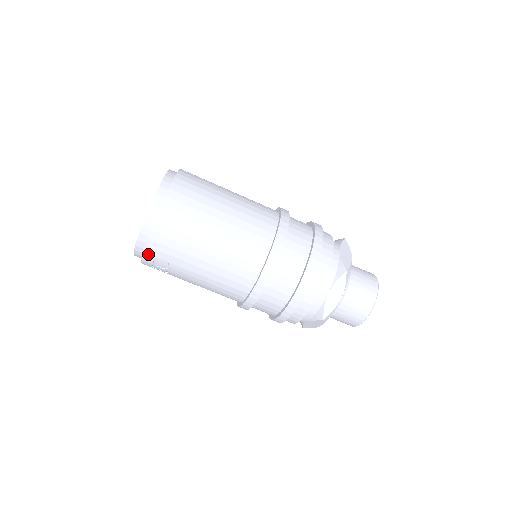
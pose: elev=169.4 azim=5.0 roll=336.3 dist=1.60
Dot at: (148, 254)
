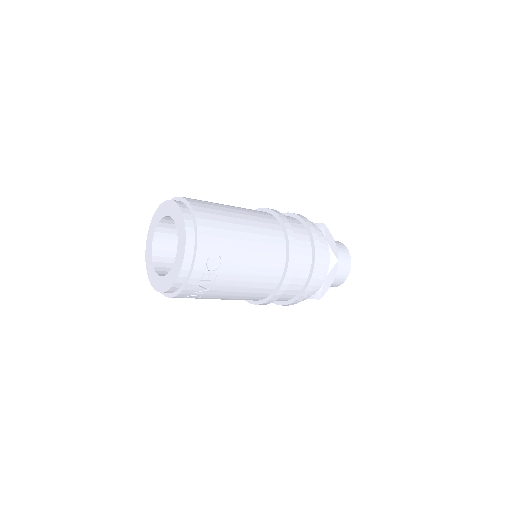
Dot at: (201, 254)
